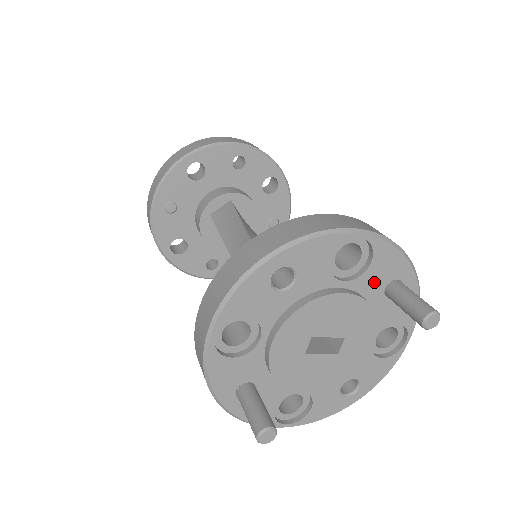
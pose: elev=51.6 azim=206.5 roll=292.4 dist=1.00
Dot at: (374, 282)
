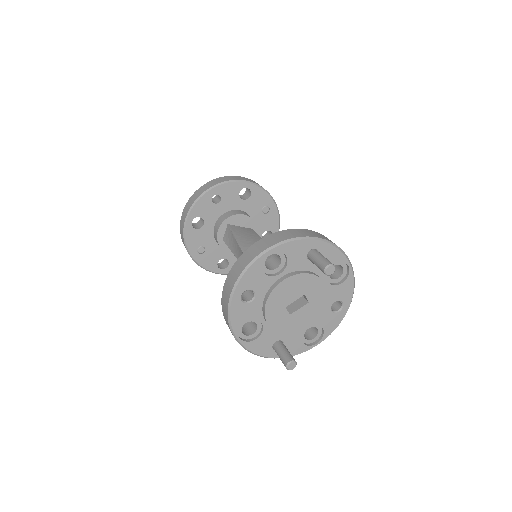
Dot at: (298, 261)
